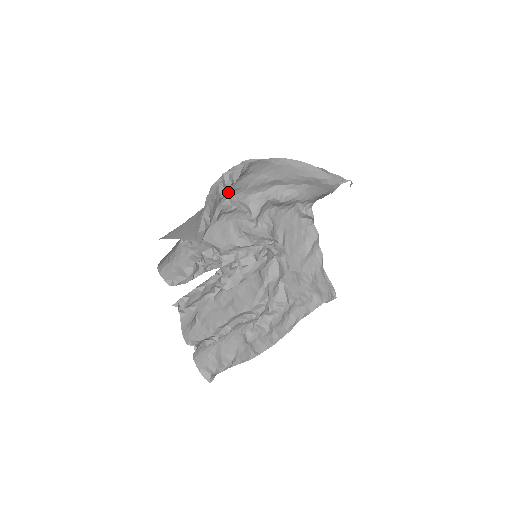
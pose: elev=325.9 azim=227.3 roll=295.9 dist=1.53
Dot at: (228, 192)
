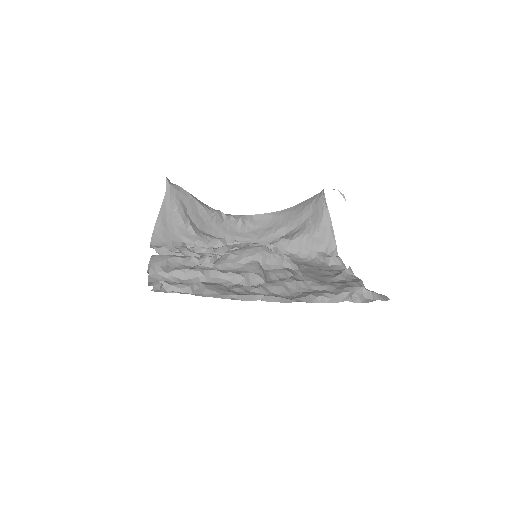
Dot at: (238, 238)
